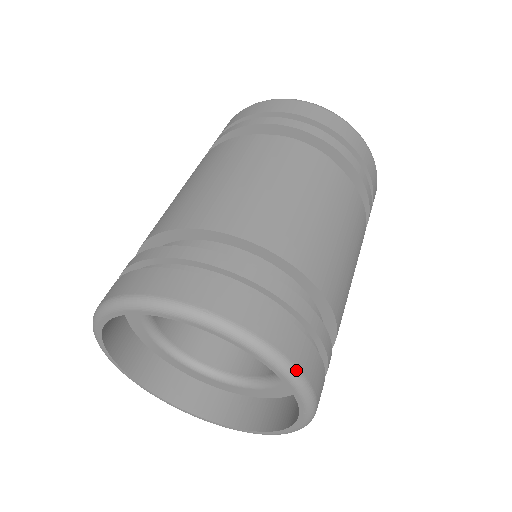
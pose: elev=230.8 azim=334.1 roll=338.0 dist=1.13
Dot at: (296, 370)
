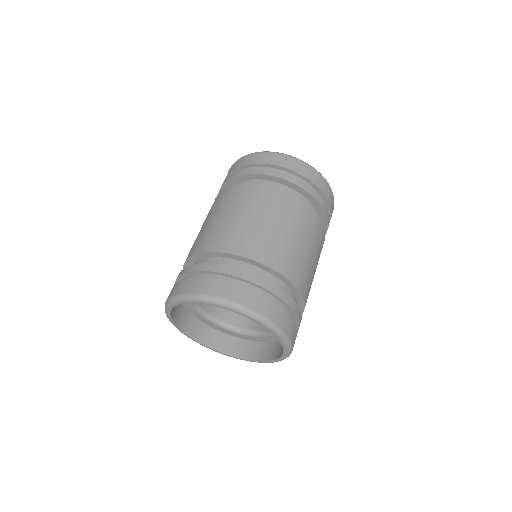
Dot at: occluded
